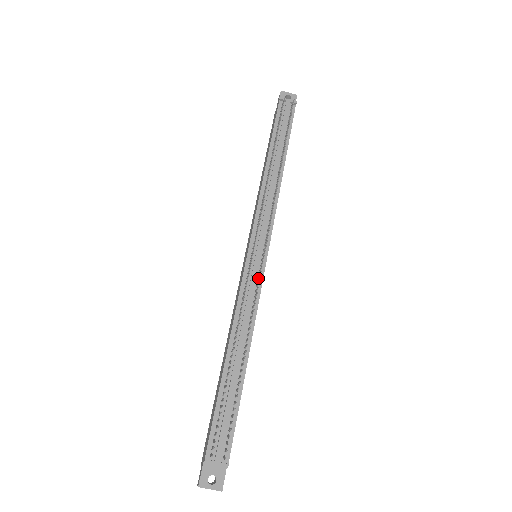
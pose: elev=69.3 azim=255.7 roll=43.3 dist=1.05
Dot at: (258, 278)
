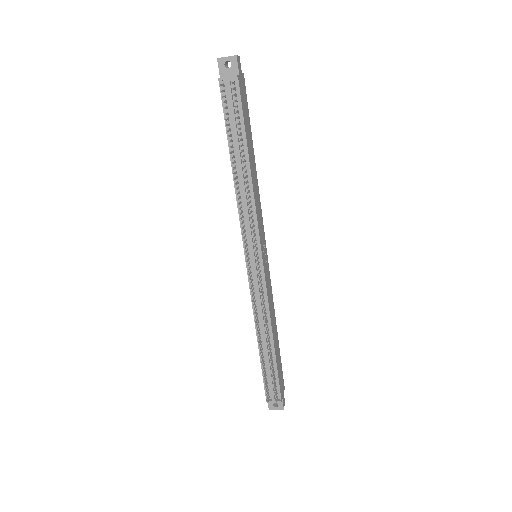
Dot at: (260, 285)
